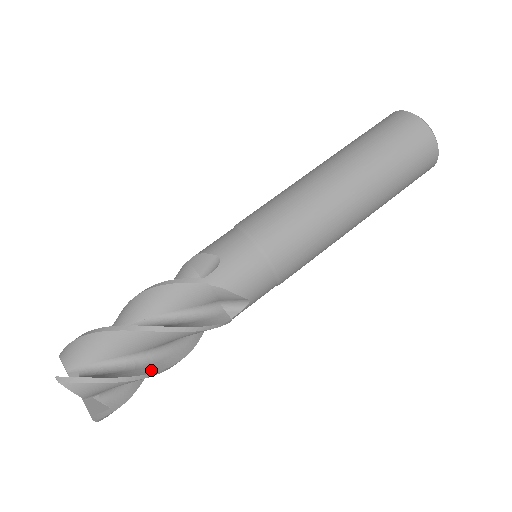
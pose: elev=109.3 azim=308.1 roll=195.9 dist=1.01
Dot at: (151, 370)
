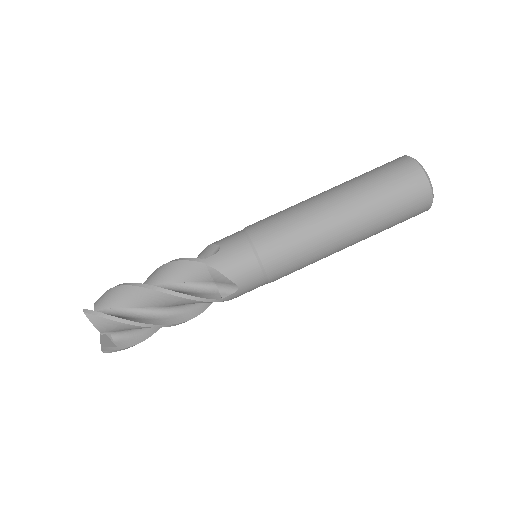
Dot at: (150, 322)
